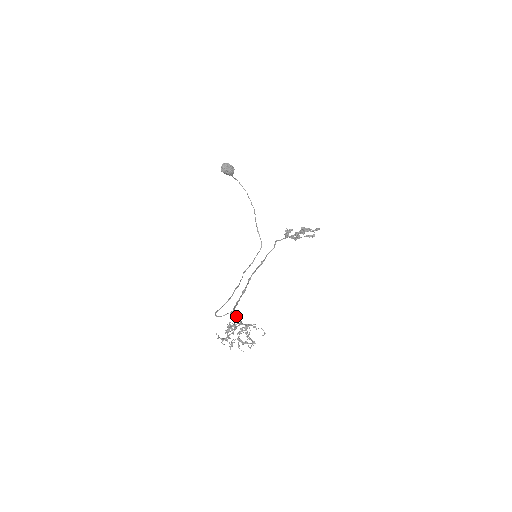
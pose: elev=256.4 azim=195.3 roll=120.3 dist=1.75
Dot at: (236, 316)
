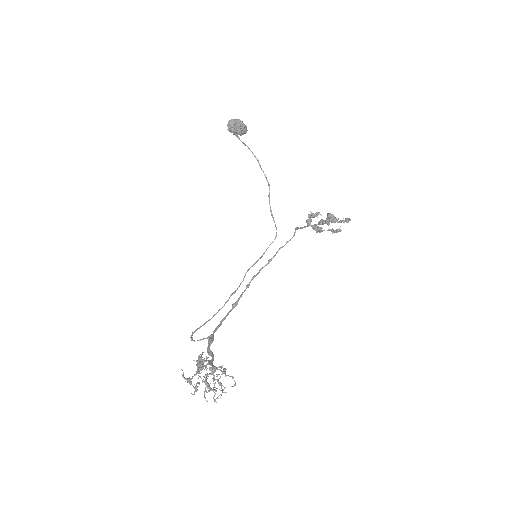
Dot at: (209, 347)
